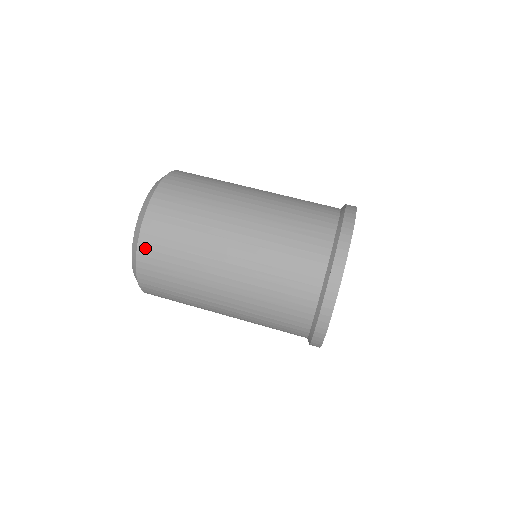
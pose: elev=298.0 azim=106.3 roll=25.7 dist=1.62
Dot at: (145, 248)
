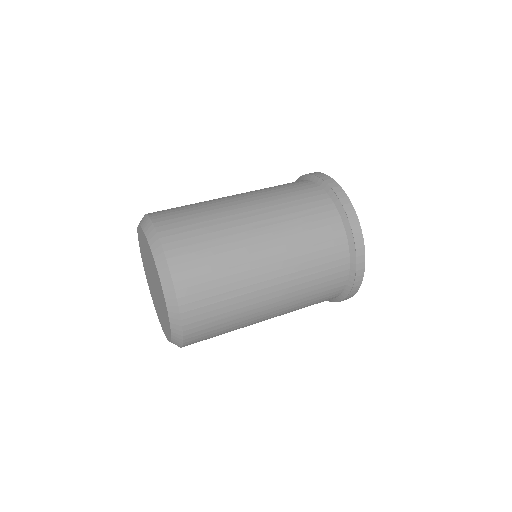
Dot at: (190, 317)
